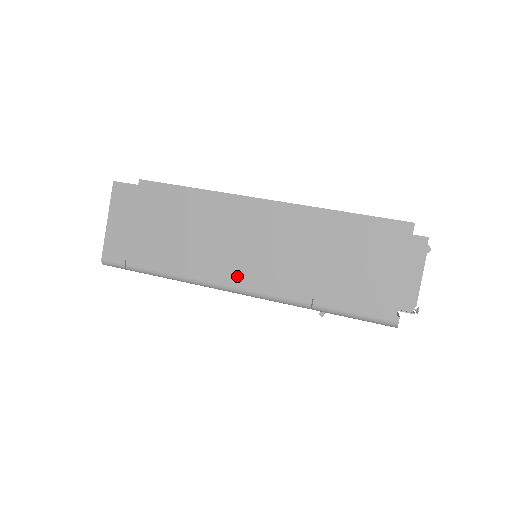
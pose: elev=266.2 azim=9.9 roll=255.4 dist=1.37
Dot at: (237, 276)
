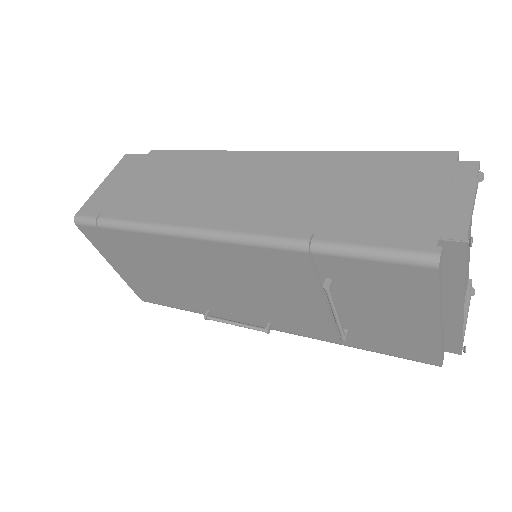
Dot at: (220, 218)
